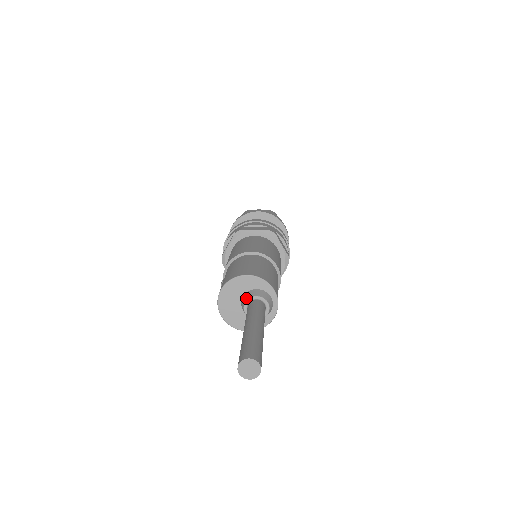
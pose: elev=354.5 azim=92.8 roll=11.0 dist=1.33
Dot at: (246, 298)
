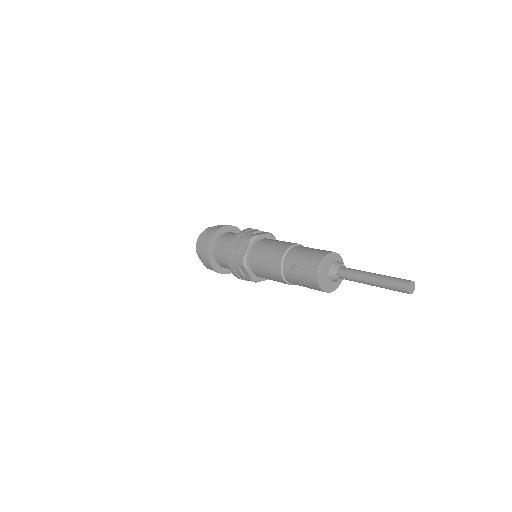
Dot at: (336, 267)
